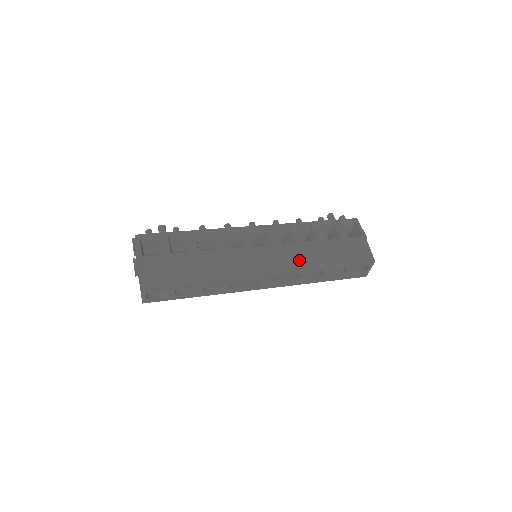
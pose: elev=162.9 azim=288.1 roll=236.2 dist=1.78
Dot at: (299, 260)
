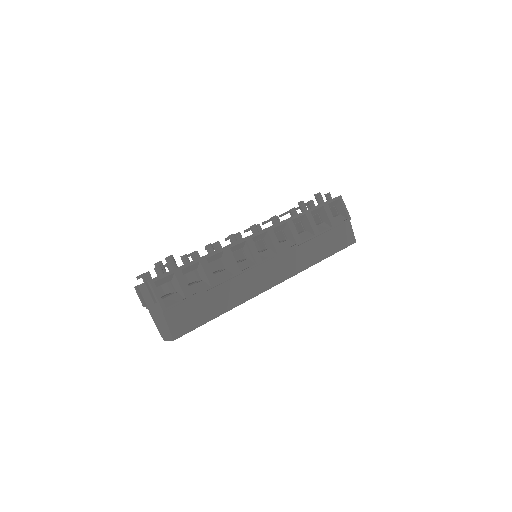
Dot at: (300, 262)
